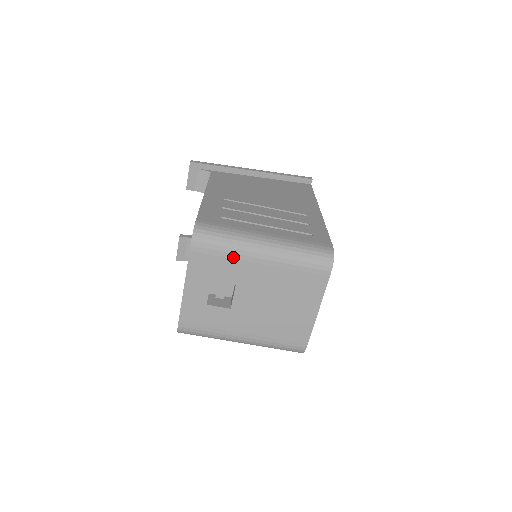
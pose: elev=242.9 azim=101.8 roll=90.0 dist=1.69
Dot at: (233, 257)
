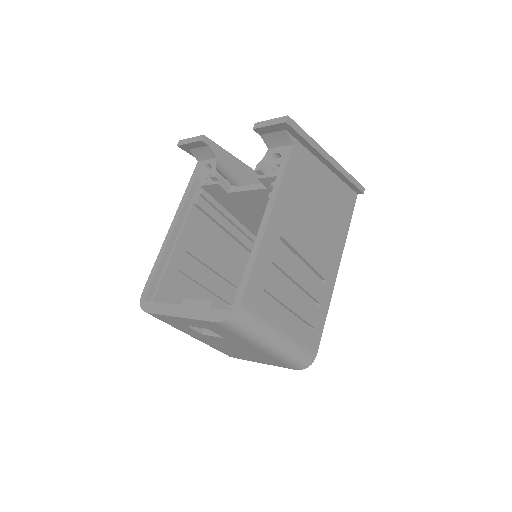
Dot at: (243, 339)
